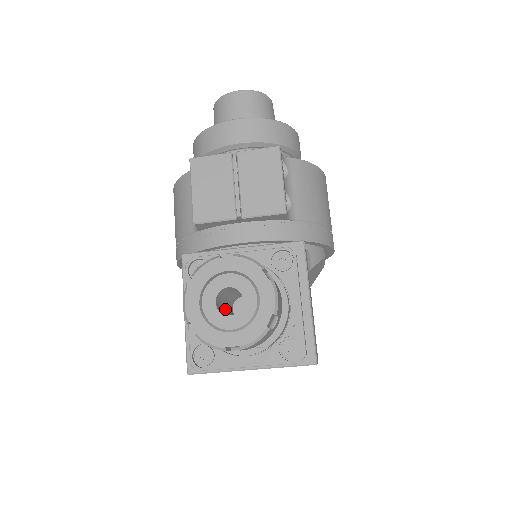
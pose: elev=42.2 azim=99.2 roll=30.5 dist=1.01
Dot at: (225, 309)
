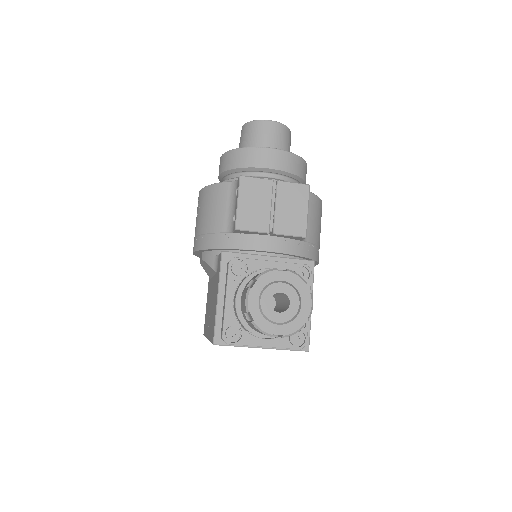
Dot at: occluded
